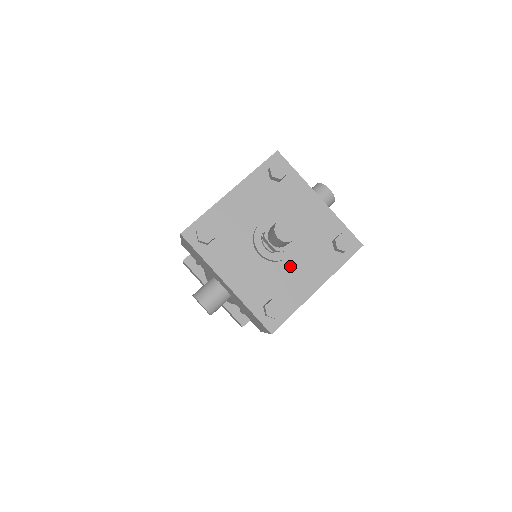
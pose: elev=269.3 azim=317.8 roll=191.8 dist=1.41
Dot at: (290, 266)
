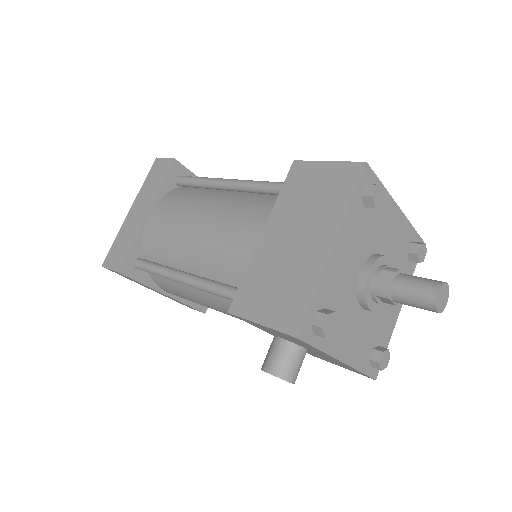
Dot at: occluded
